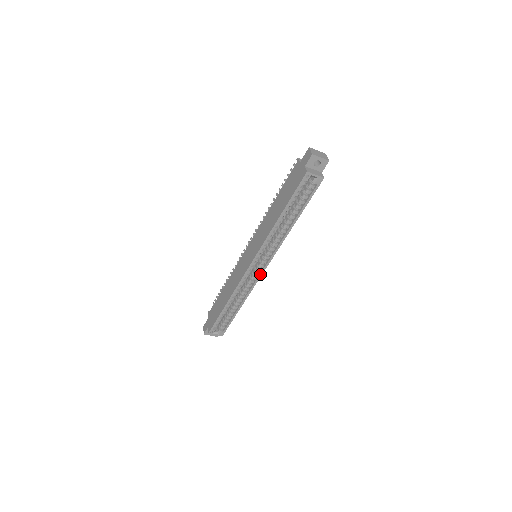
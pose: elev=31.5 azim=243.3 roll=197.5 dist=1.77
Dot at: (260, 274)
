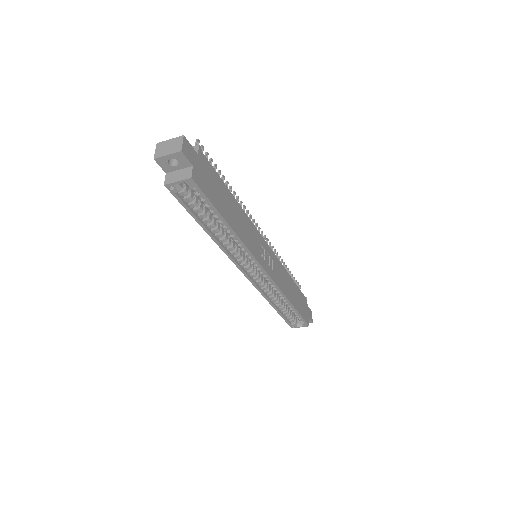
Dot at: (268, 277)
